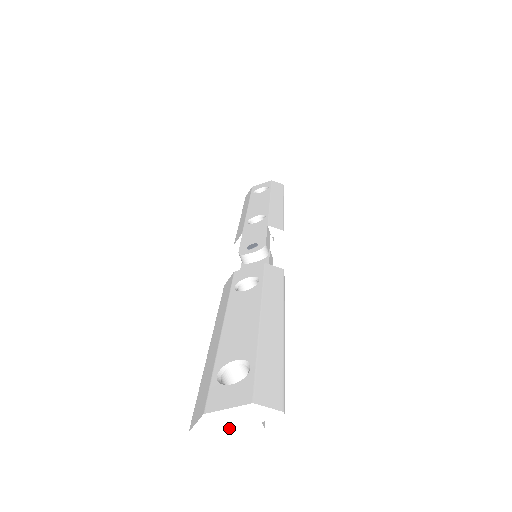
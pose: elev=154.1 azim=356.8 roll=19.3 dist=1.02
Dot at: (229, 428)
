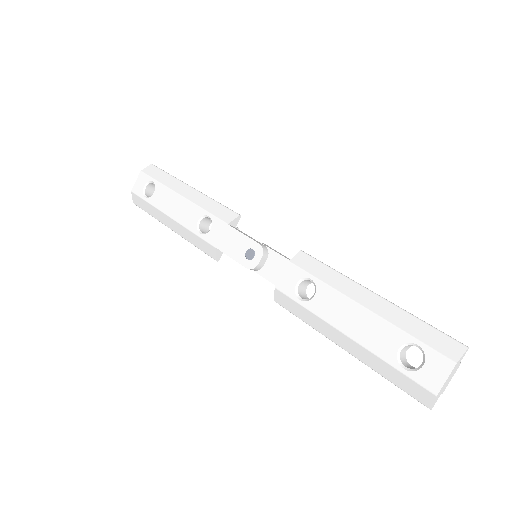
Dot at: (447, 384)
